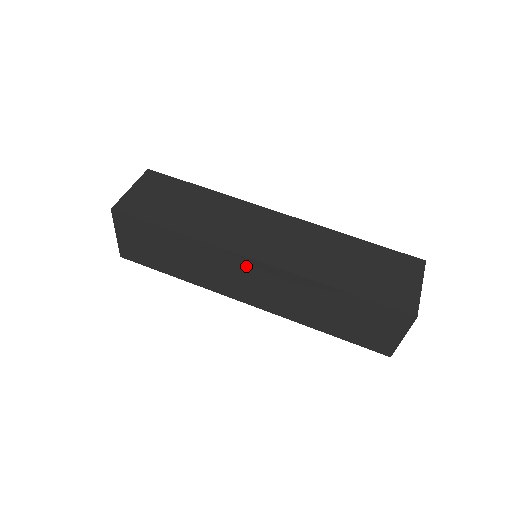
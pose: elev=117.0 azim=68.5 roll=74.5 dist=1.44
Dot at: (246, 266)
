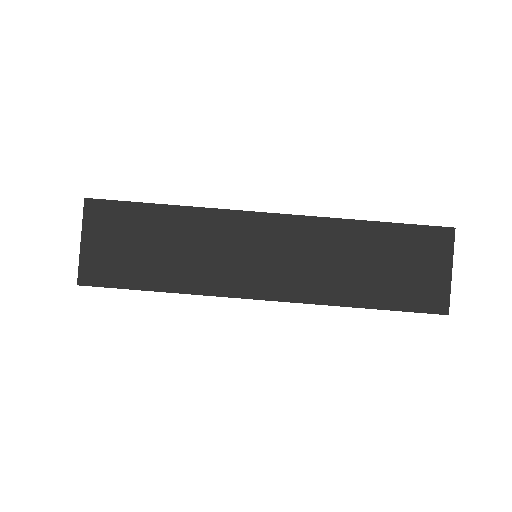
Dot at: occluded
